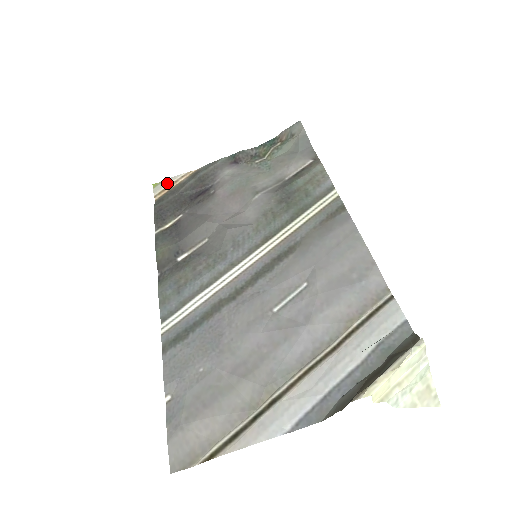
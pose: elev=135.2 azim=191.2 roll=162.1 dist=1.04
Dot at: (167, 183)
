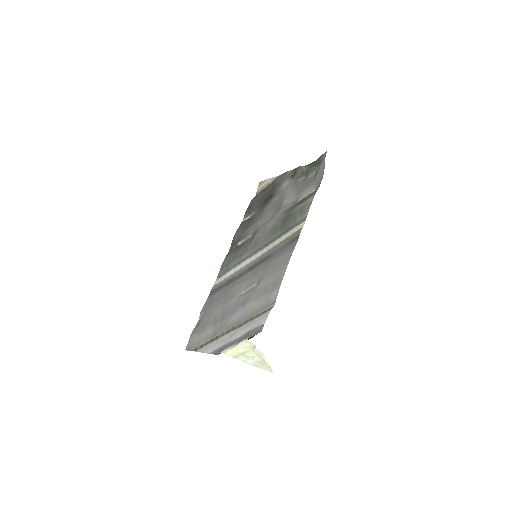
Dot at: (264, 183)
